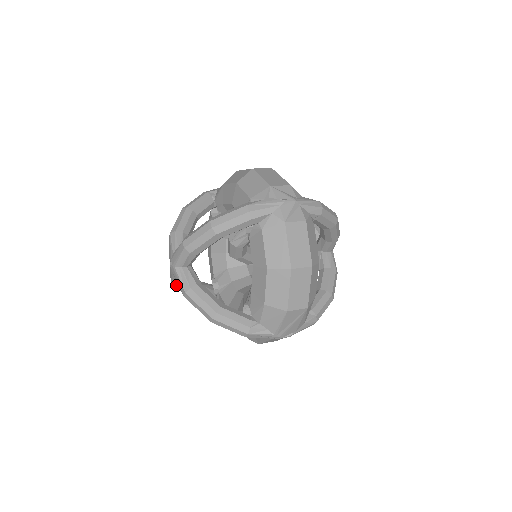
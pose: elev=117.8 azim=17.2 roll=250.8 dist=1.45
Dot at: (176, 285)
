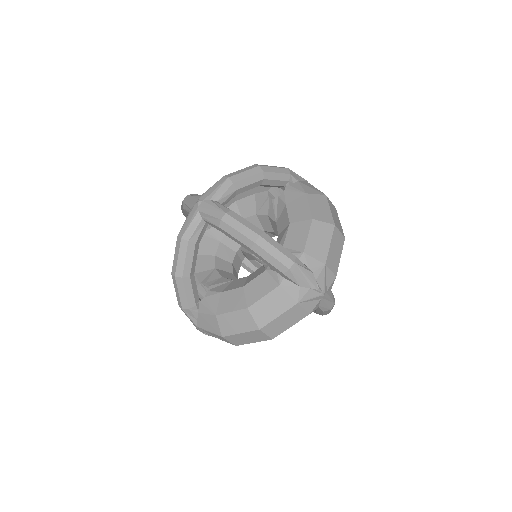
Dot at: (184, 207)
